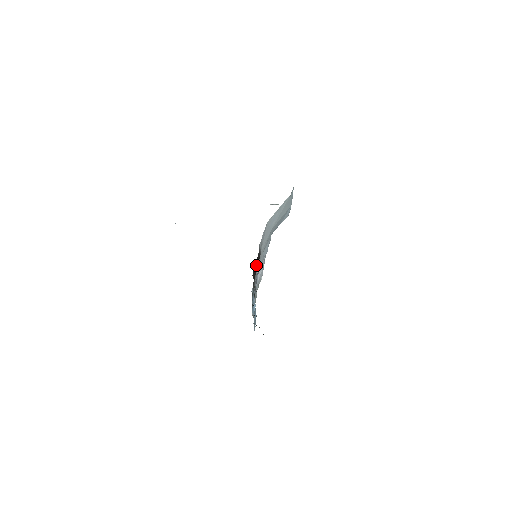
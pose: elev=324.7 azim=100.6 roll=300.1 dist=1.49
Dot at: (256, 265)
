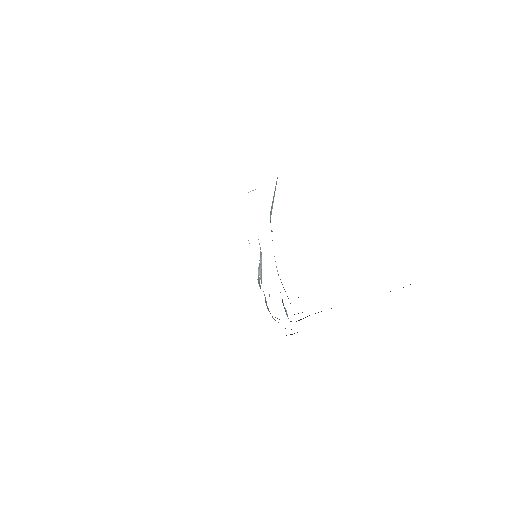
Dot at: occluded
